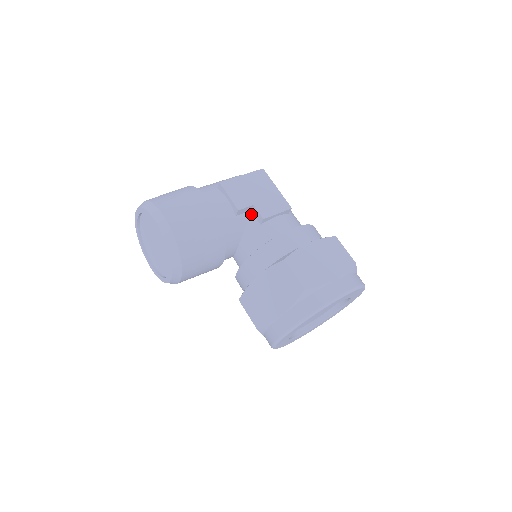
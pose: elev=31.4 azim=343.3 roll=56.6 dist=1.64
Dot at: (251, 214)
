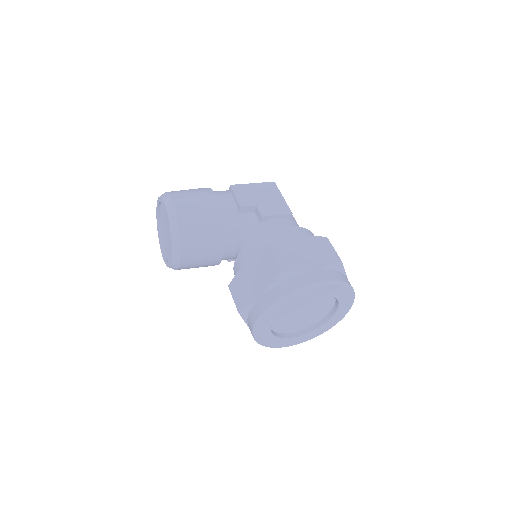
Dot at: (254, 214)
